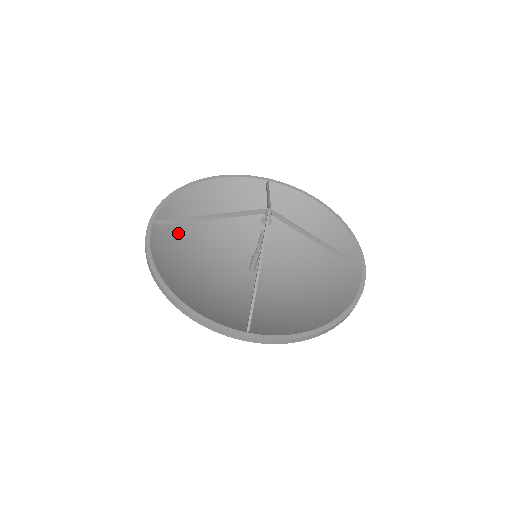
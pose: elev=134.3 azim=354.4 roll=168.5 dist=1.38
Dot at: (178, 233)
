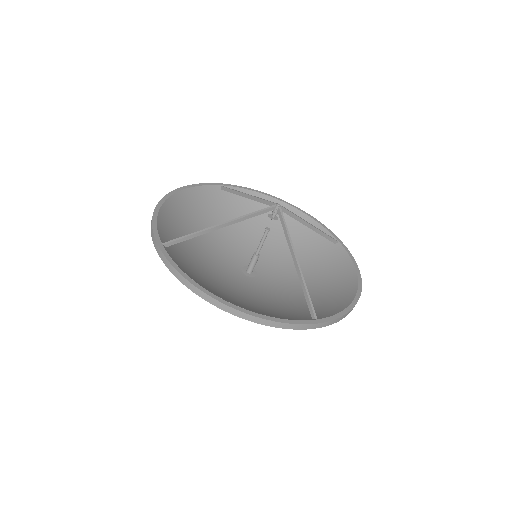
Dot at: (180, 252)
